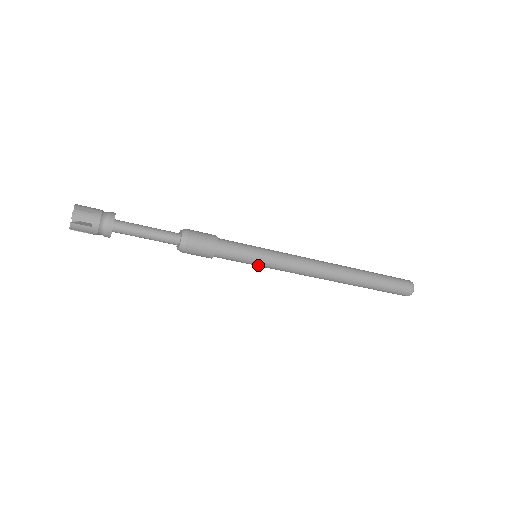
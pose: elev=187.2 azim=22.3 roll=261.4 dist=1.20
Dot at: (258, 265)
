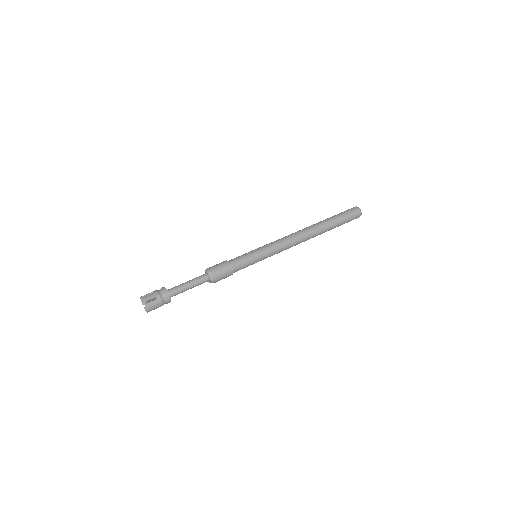
Dot at: occluded
